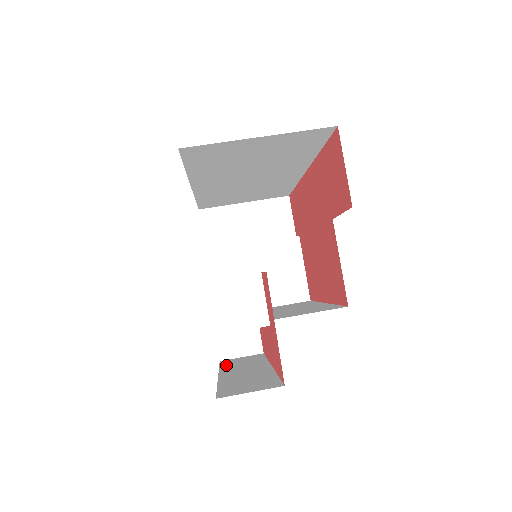
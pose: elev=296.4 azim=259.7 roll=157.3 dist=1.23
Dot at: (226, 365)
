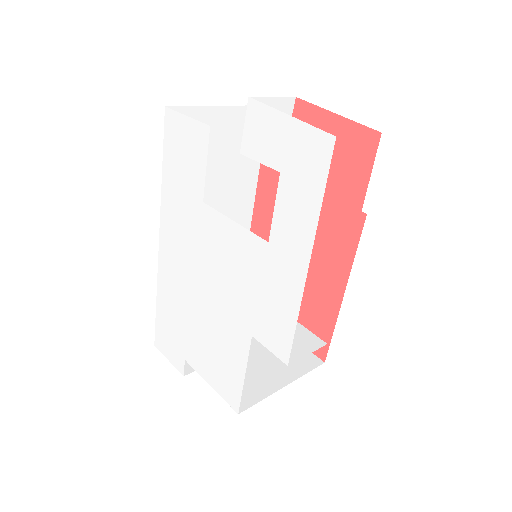
Dot at: occluded
